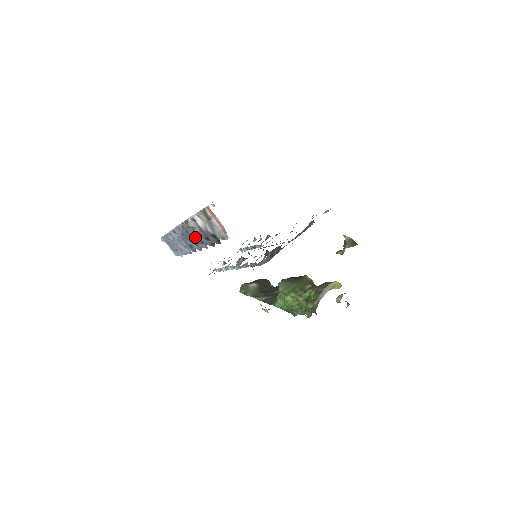
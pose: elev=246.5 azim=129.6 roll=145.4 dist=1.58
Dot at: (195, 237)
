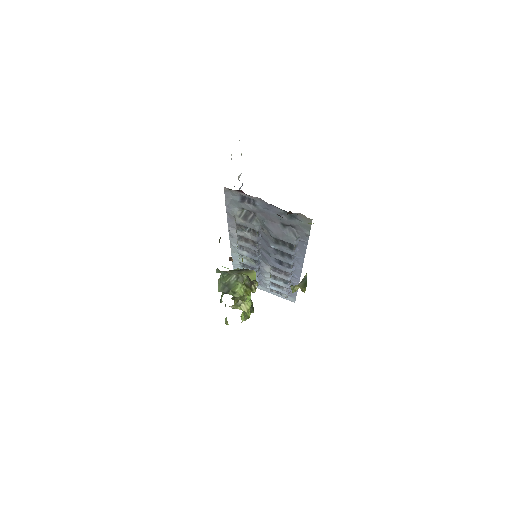
Dot at: occluded
